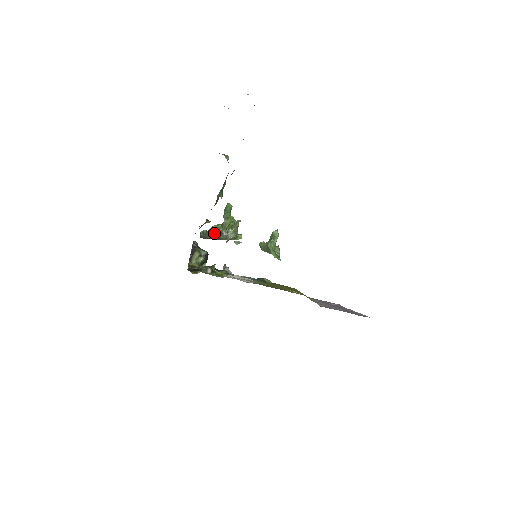
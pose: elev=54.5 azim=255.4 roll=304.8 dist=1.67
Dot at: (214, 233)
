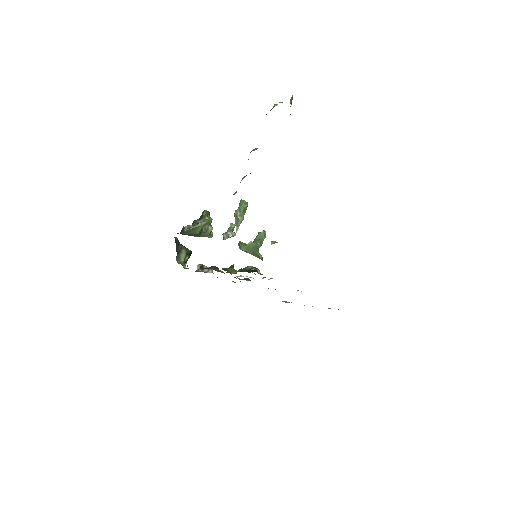
Dot at: (200, 229)
